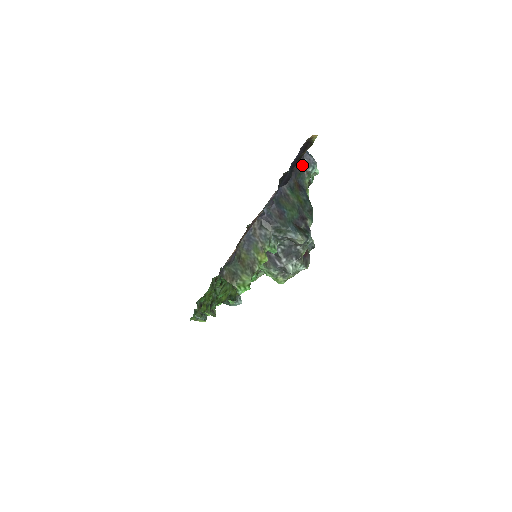
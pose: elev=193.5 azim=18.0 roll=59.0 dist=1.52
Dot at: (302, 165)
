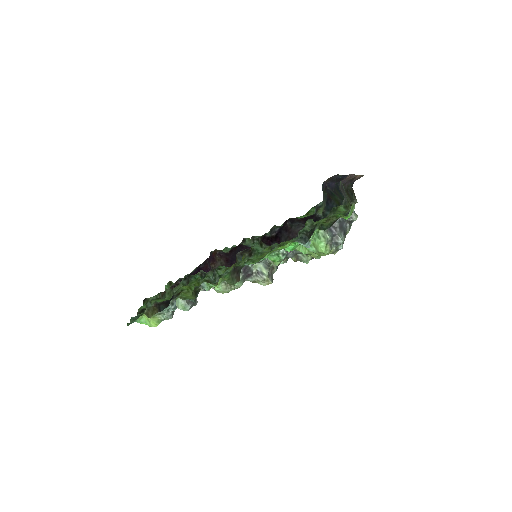
Dot at: (323, 191)
